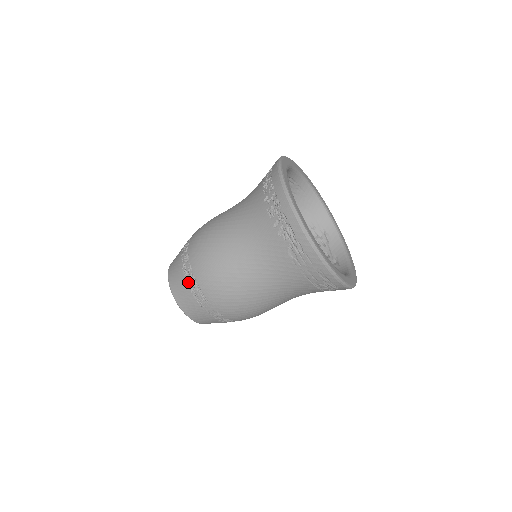
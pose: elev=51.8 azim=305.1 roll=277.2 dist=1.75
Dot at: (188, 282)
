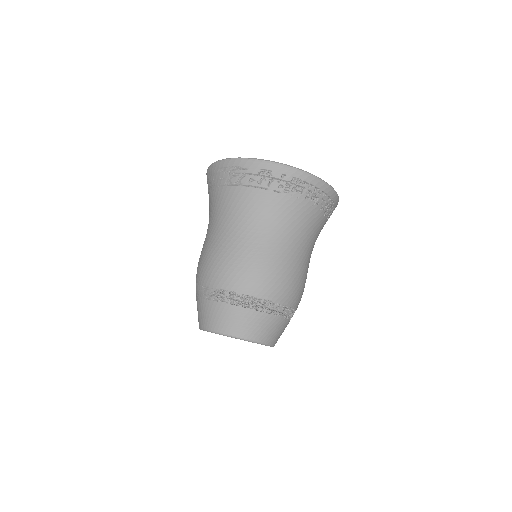
Dot at: occluded
